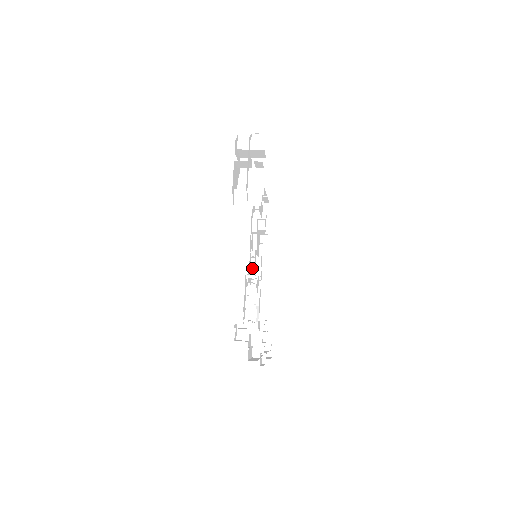
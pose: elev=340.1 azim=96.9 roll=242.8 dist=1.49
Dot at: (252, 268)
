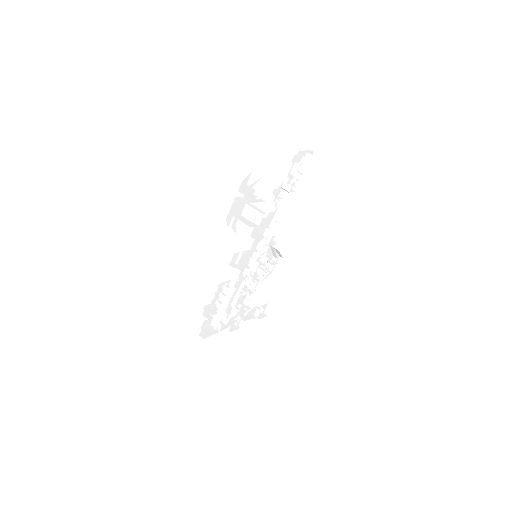
Dot at: occluded
